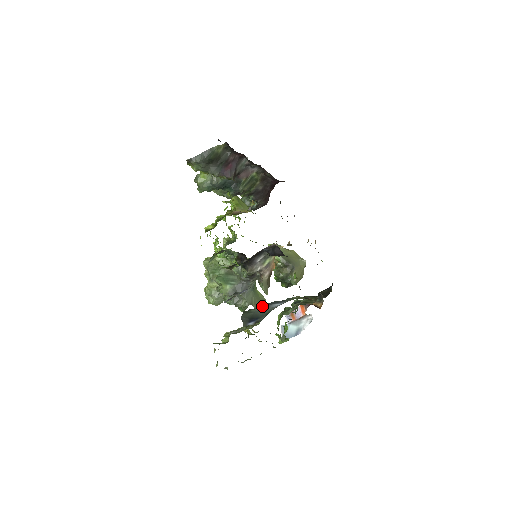
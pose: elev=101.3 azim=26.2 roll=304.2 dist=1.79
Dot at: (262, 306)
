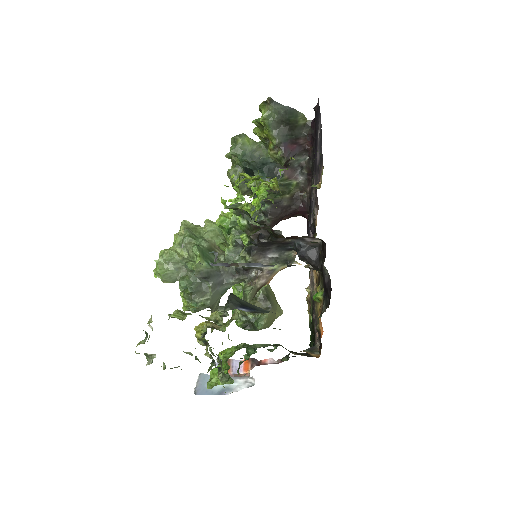
Dot at: occluded
